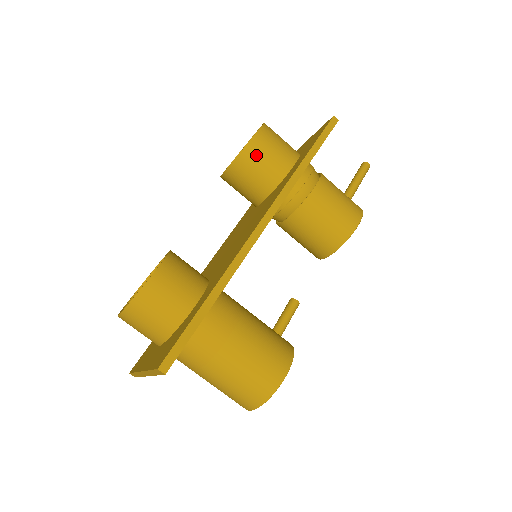
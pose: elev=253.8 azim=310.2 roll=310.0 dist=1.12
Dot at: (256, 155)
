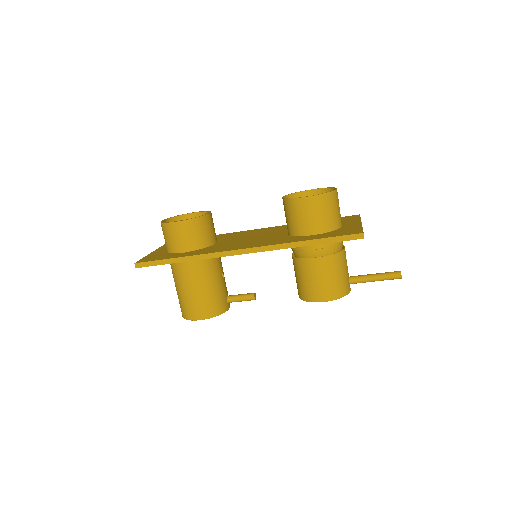
Dot at: (296, 209)
